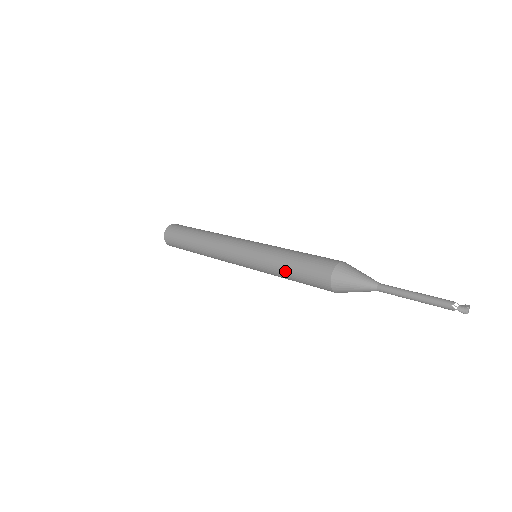
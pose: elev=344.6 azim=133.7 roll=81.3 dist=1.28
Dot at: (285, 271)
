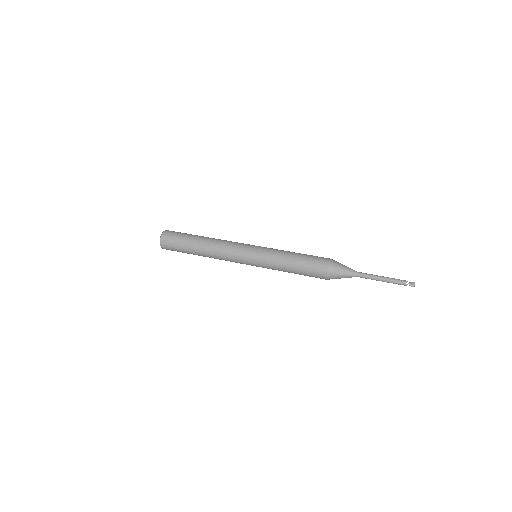
Dot at: (289, 267)
